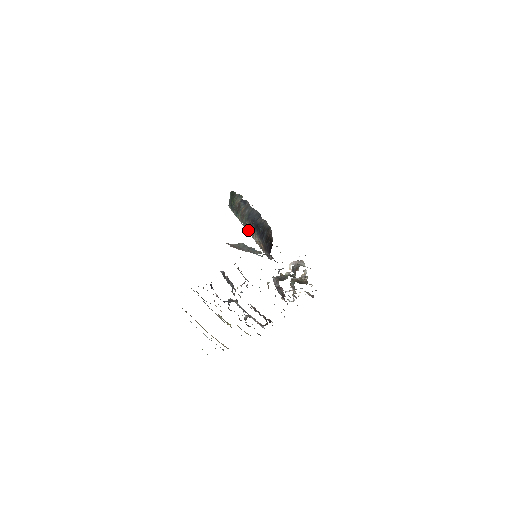
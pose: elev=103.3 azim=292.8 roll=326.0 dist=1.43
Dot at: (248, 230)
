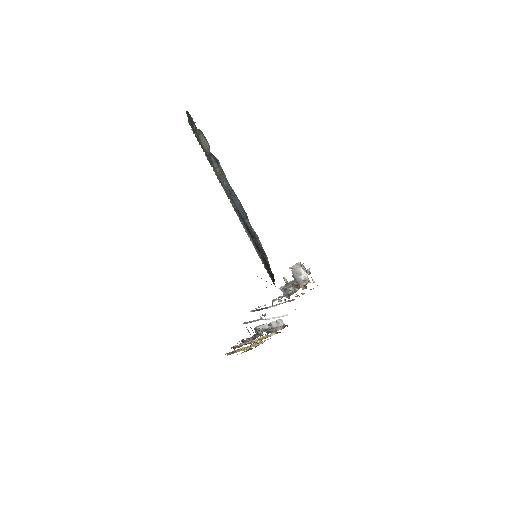
Dot at: (236, 213)
